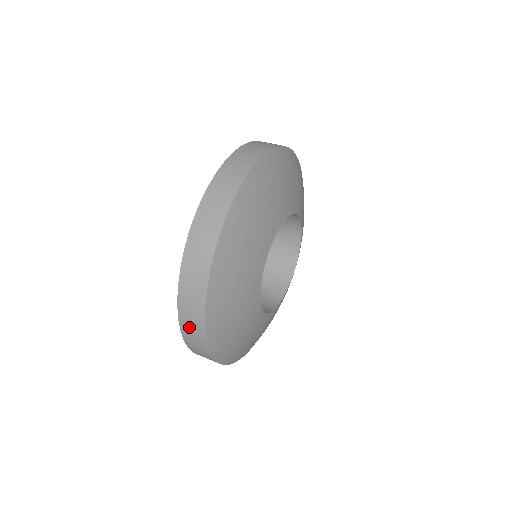
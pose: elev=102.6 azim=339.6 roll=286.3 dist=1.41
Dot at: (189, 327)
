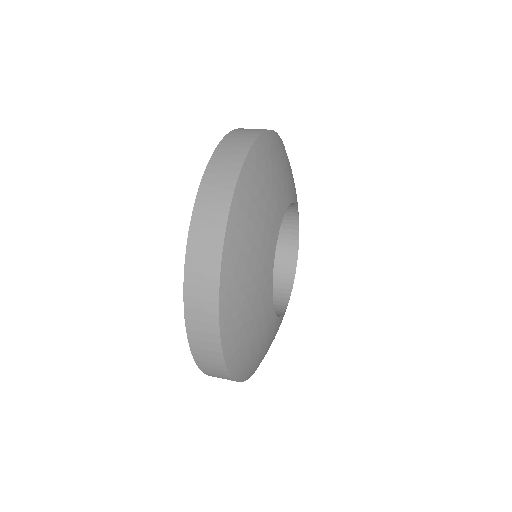
Dot at: (197, 287)
